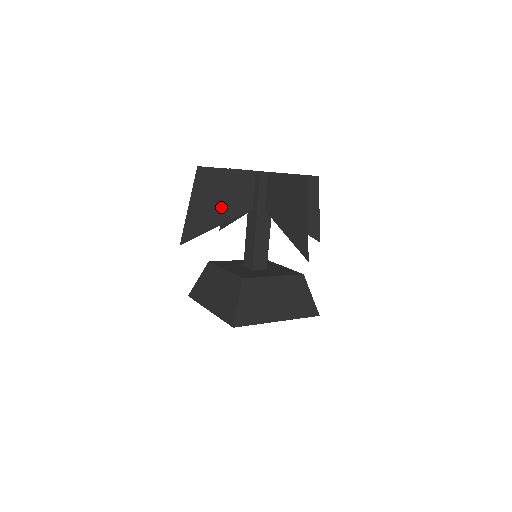
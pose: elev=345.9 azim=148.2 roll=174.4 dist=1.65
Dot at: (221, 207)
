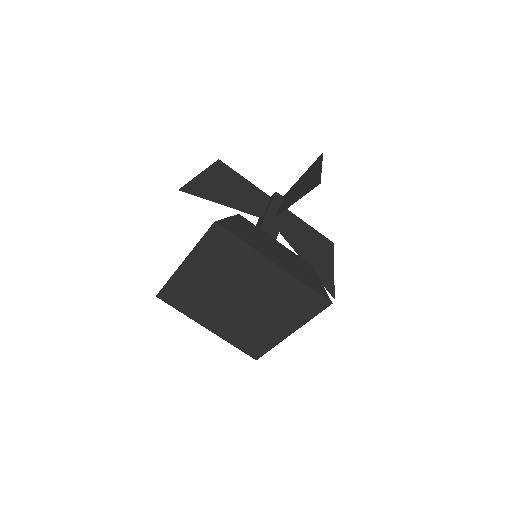
Dot at: (230, 196)
